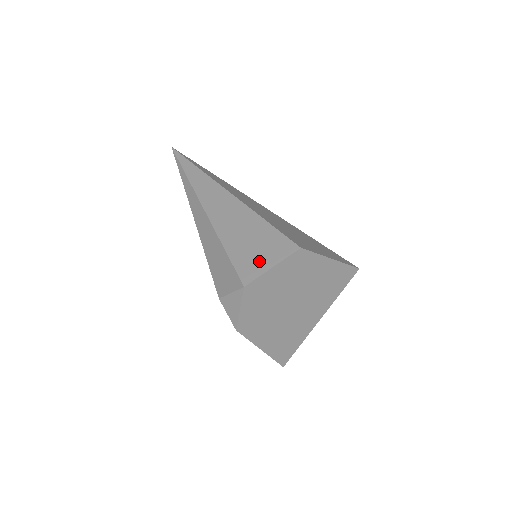
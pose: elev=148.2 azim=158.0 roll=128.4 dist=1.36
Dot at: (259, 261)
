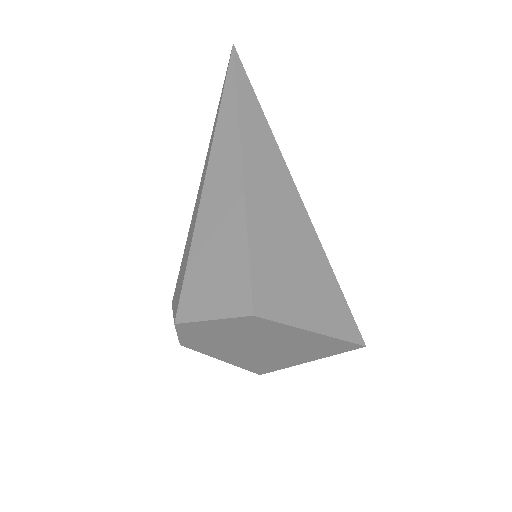
Dot at: (206, 299)
